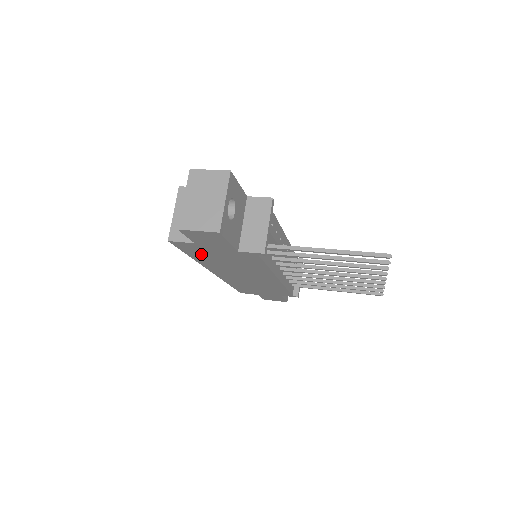
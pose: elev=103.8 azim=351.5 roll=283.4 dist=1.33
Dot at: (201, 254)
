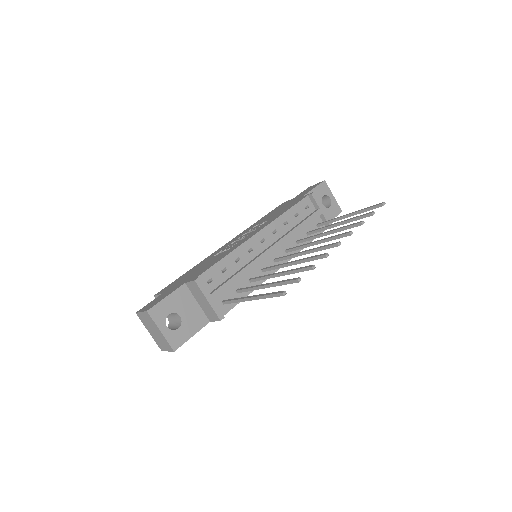
Dot at: occluded
